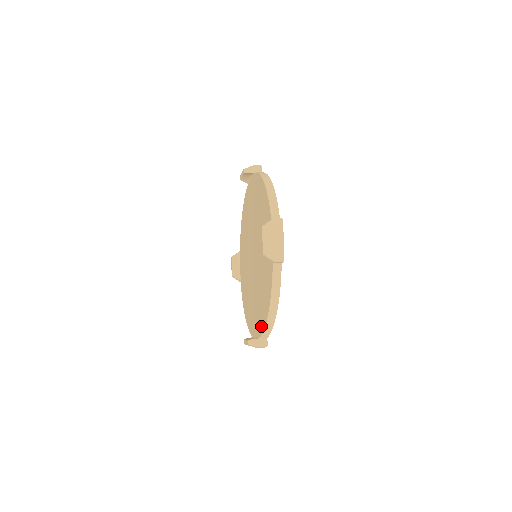
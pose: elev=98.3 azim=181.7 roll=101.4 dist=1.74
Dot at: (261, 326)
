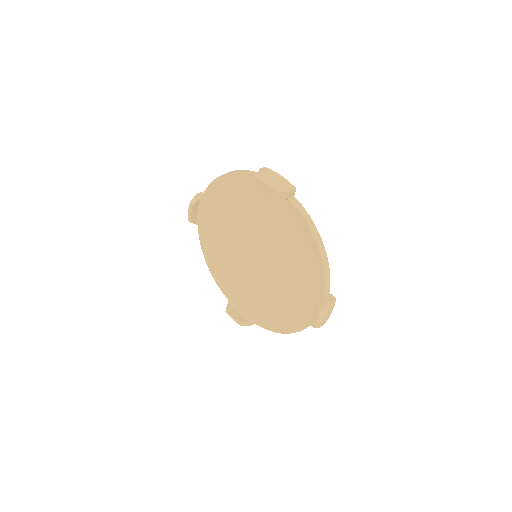
Dot at: (260, 322)
